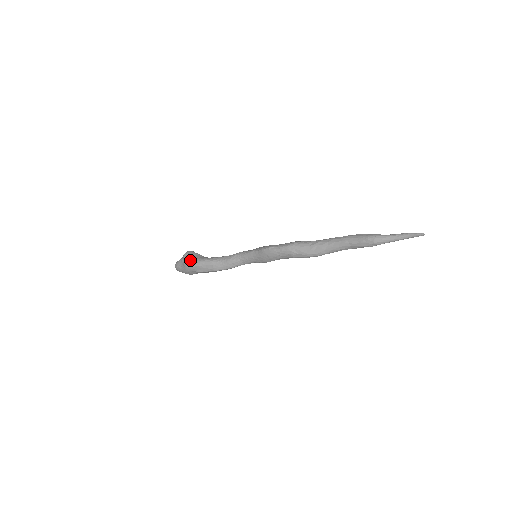
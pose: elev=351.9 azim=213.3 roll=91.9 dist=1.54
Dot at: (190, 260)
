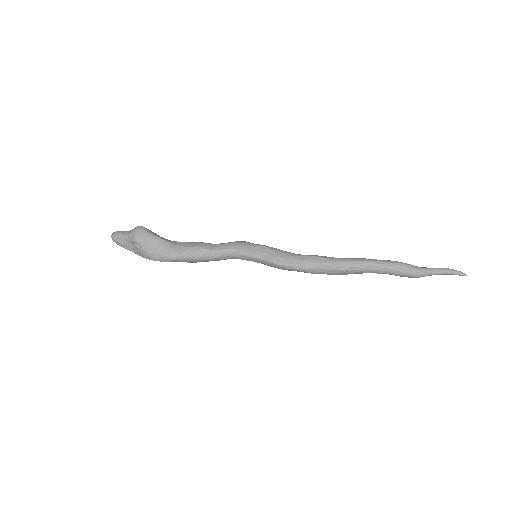
Dot at: (151, 252)
